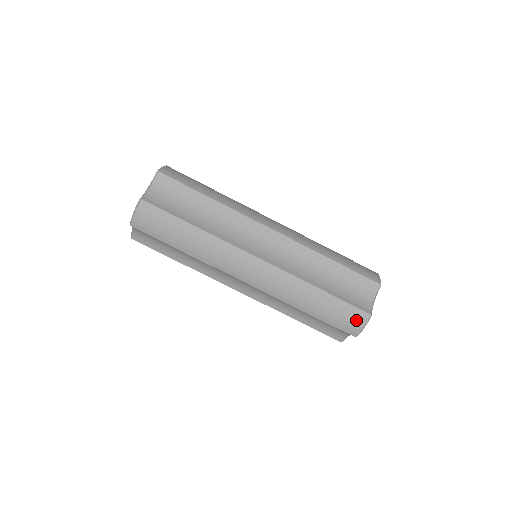
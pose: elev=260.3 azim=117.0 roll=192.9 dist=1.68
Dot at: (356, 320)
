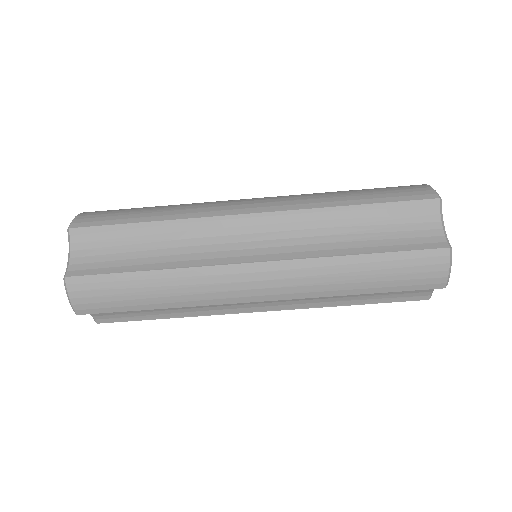
Dot at: (433, 267)
